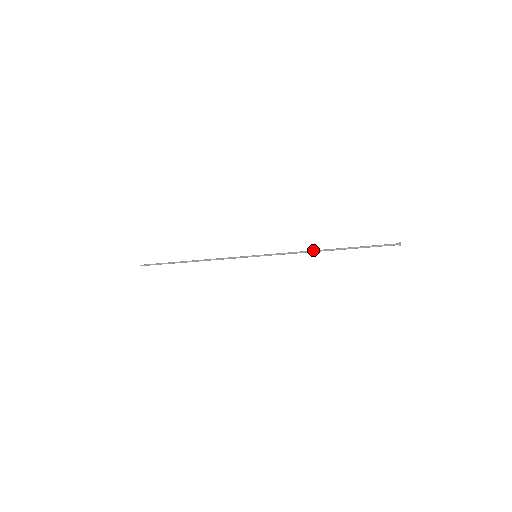
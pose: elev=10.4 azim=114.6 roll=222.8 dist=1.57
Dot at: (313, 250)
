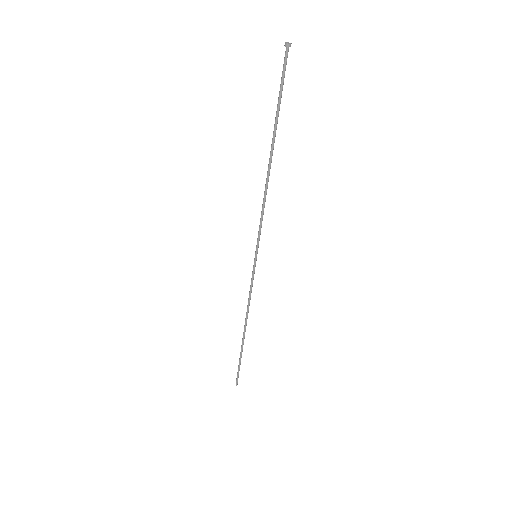
Dot at: (268, 179)
